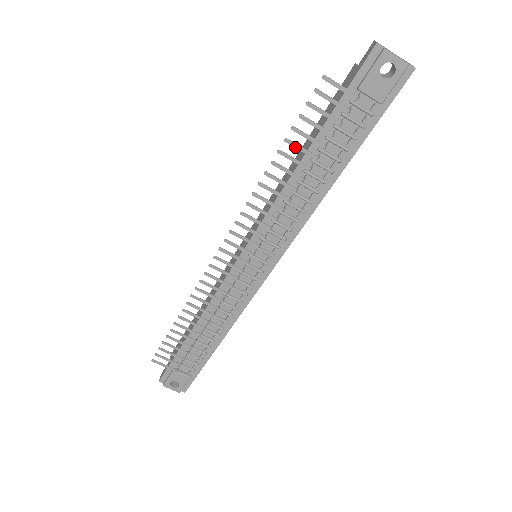
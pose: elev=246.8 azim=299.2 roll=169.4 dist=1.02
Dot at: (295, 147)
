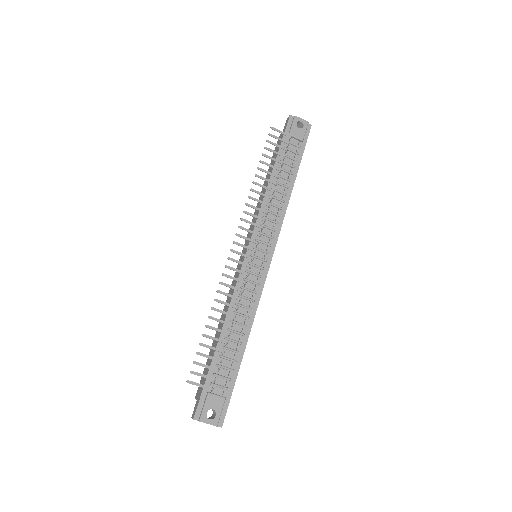
Dot at: (267, 165)
